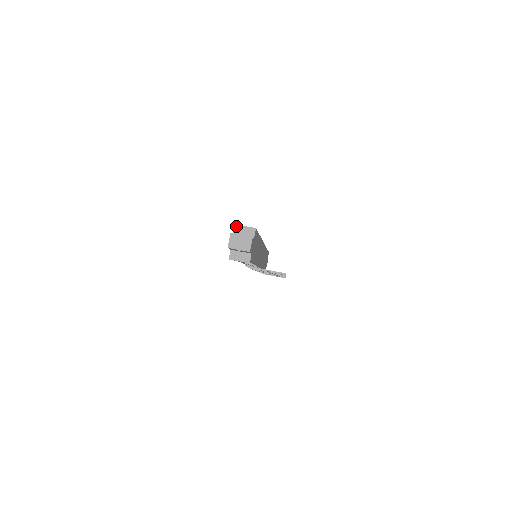
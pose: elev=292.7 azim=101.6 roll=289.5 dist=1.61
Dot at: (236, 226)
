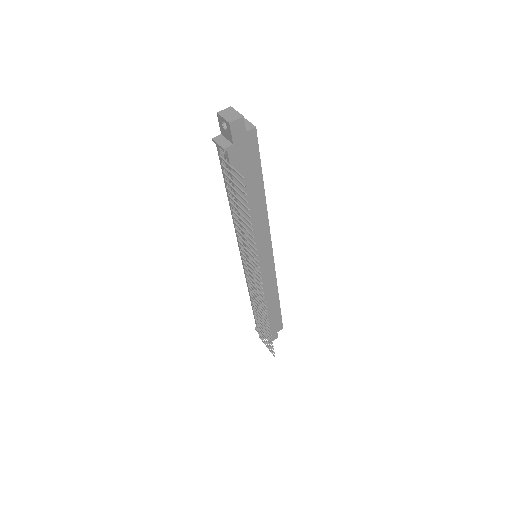
Dot at: occluded
